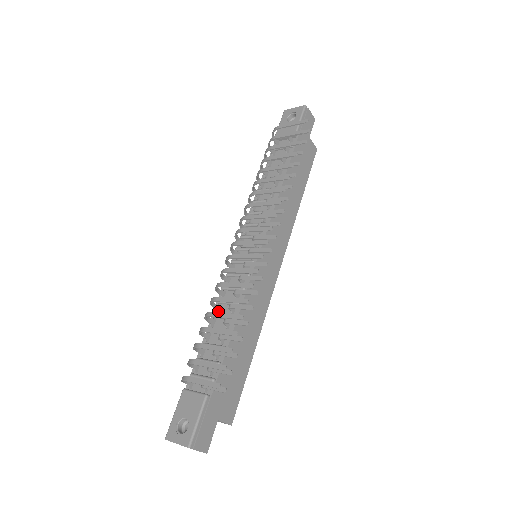
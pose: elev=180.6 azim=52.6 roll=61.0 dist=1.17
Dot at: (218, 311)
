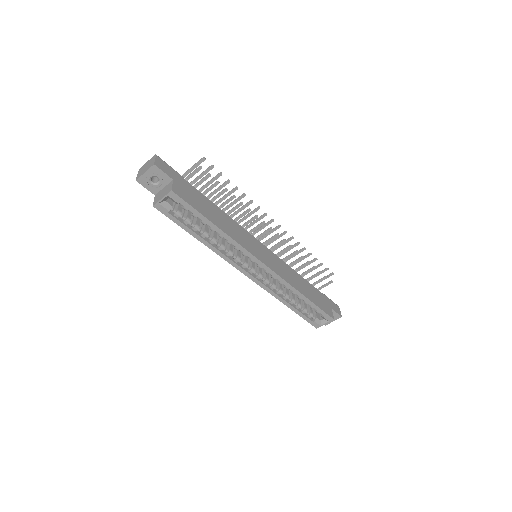
Dot at: occluded
